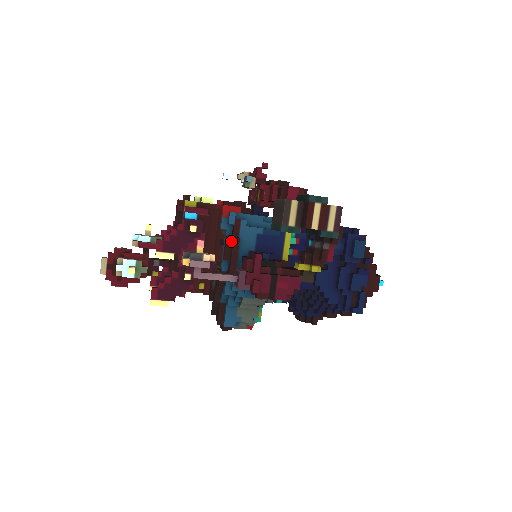
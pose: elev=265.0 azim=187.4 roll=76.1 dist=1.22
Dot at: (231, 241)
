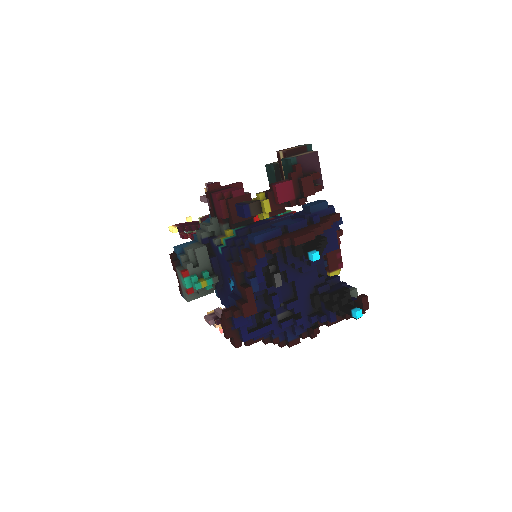
Dot at: occluded
